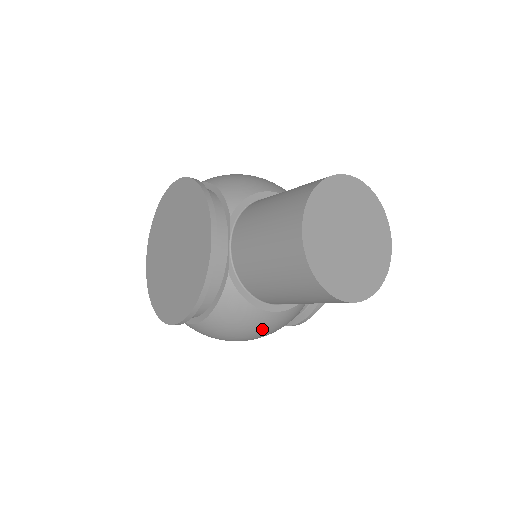
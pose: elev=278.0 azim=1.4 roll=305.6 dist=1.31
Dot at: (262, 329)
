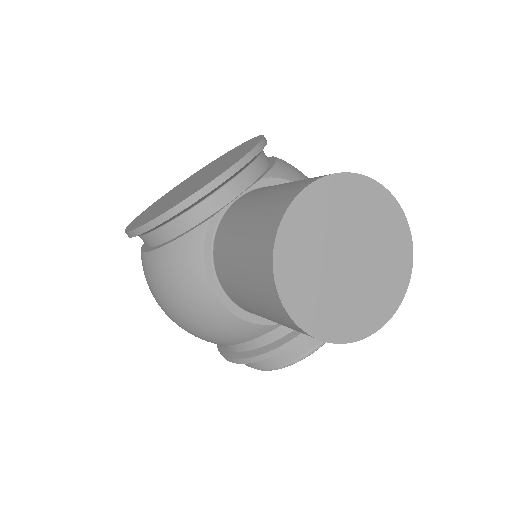
Dot at: (194, 311)
